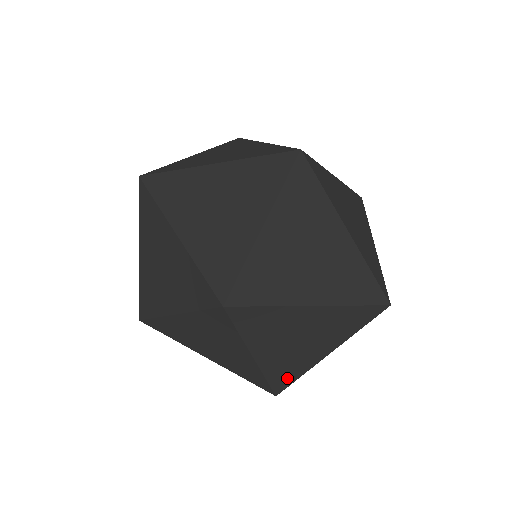
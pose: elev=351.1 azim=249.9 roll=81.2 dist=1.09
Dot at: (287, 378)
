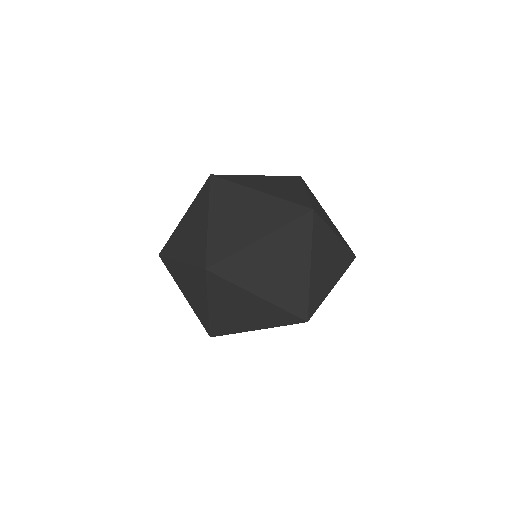
Dot at: (316, 302)
